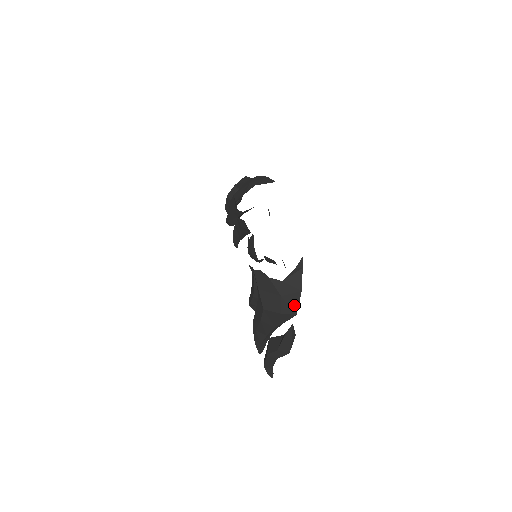
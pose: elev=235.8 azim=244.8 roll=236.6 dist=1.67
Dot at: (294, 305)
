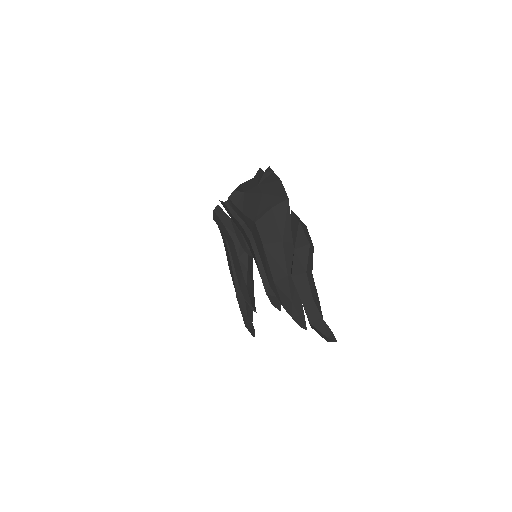
Dot at: (280, 193)
